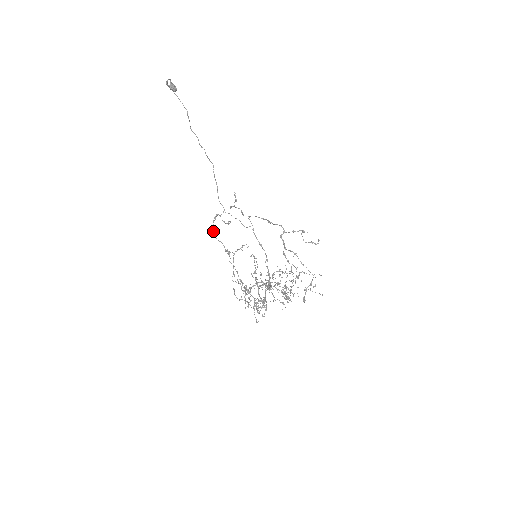
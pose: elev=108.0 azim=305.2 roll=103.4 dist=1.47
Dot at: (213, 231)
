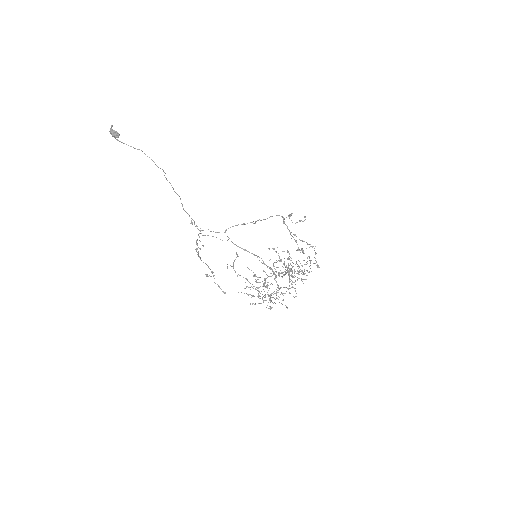
Dot at: (200, 257)
